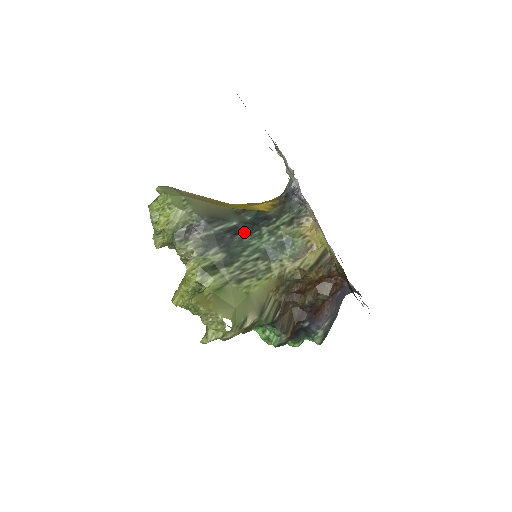
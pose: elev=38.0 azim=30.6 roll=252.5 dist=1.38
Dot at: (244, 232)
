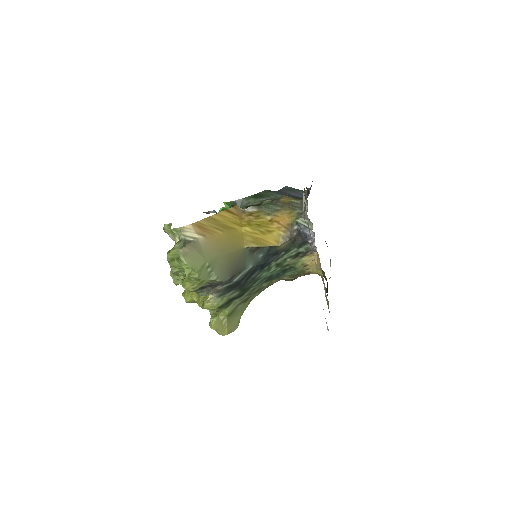
Dot at: (256, 271)
